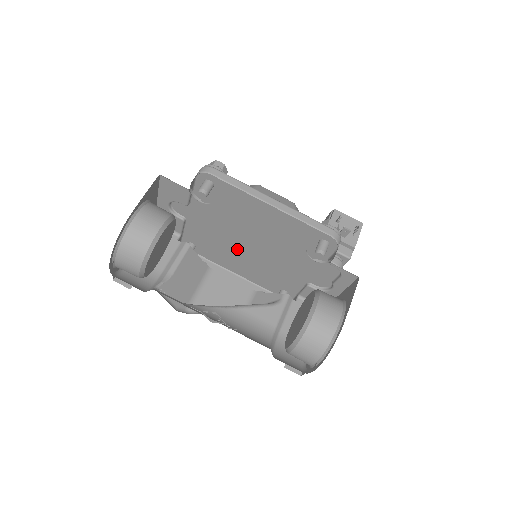
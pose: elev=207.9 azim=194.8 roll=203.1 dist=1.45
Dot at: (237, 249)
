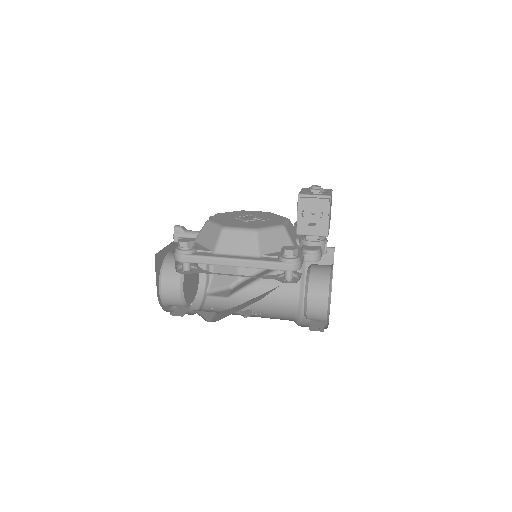
Dot at: occluded
